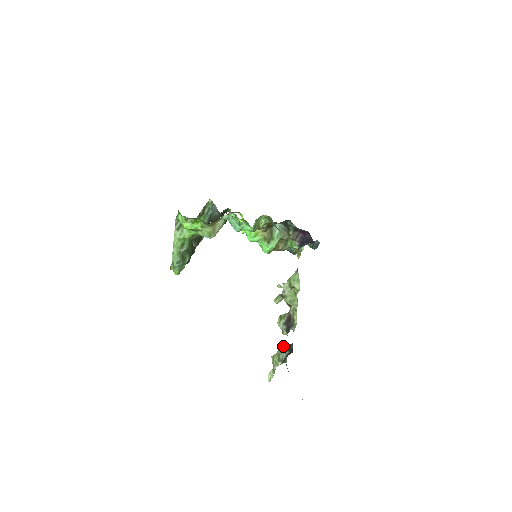
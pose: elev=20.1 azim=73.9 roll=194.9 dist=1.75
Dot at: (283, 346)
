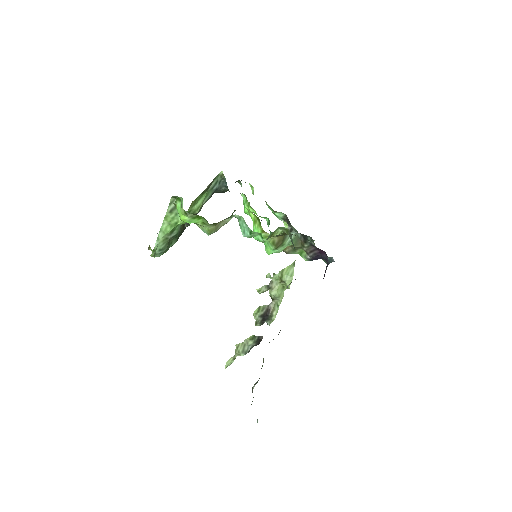
Dot at: (252, 337)
